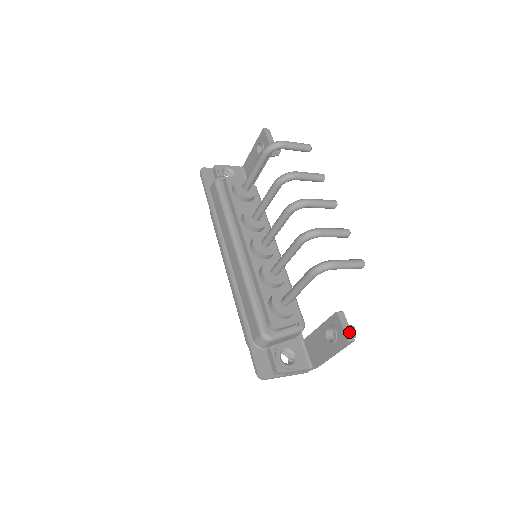
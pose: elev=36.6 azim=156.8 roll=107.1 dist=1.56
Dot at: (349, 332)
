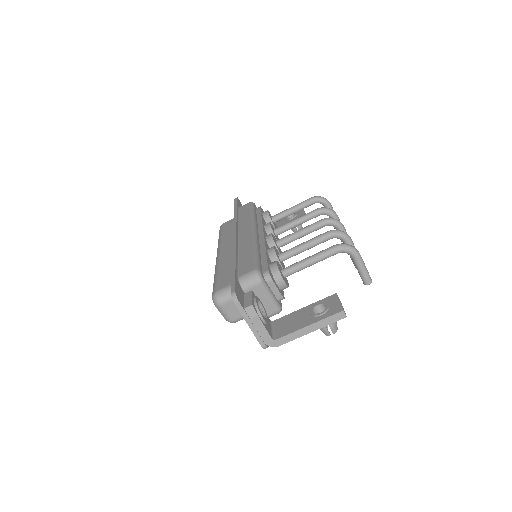
Dot at: occluded
